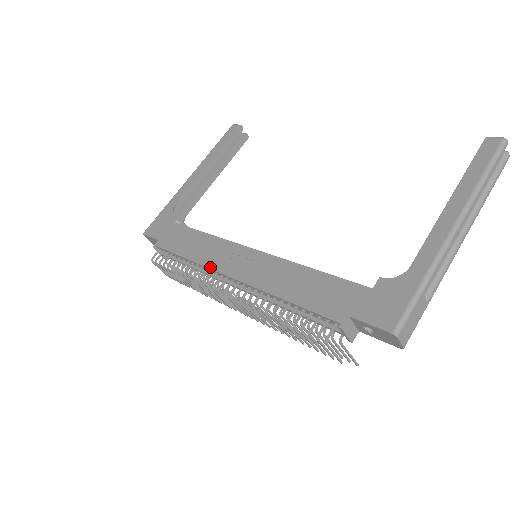
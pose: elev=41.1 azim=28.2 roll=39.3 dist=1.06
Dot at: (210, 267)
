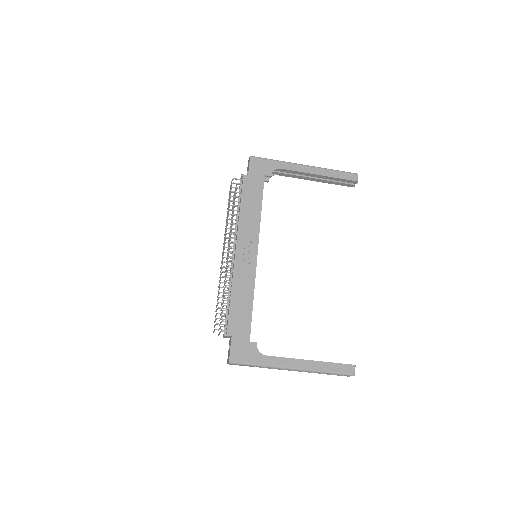
Dot at: (238, 233)
